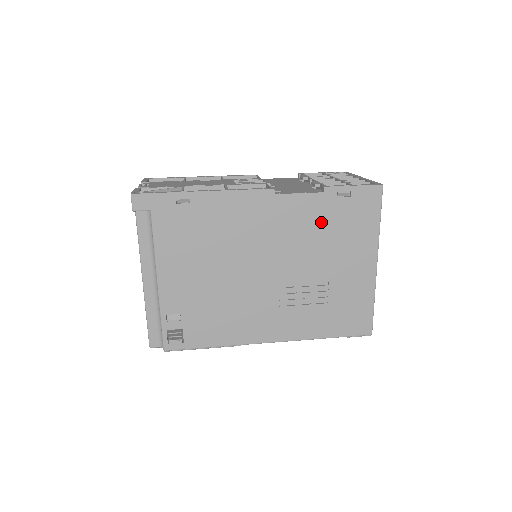
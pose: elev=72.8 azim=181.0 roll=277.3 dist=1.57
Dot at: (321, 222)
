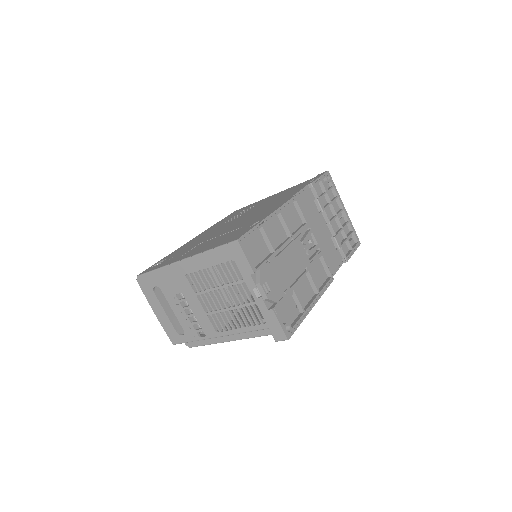
Dot at: occluded
